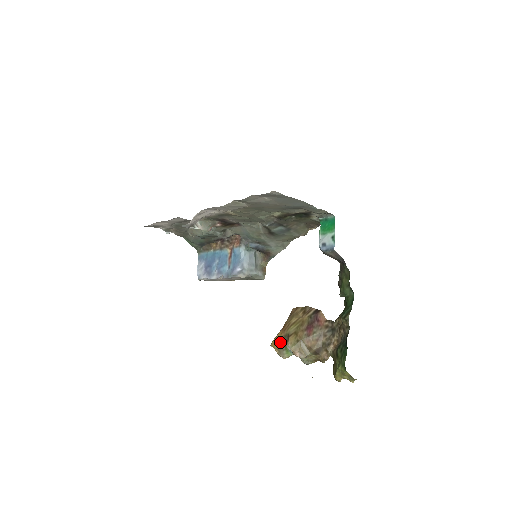
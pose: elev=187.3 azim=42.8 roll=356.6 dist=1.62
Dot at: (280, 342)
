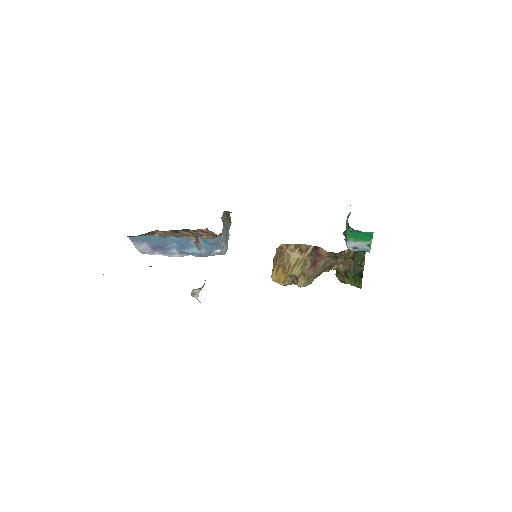
Dot at: (287, 281)
